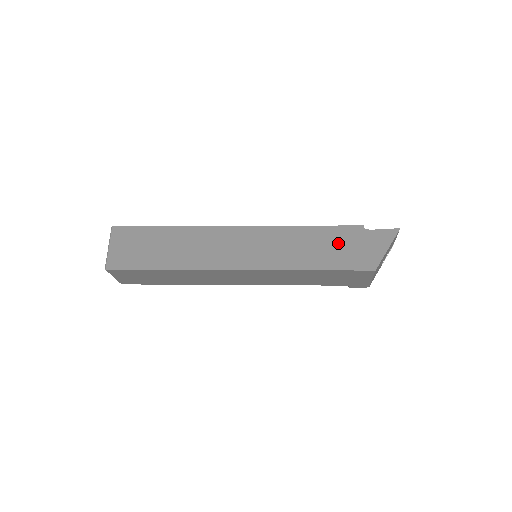
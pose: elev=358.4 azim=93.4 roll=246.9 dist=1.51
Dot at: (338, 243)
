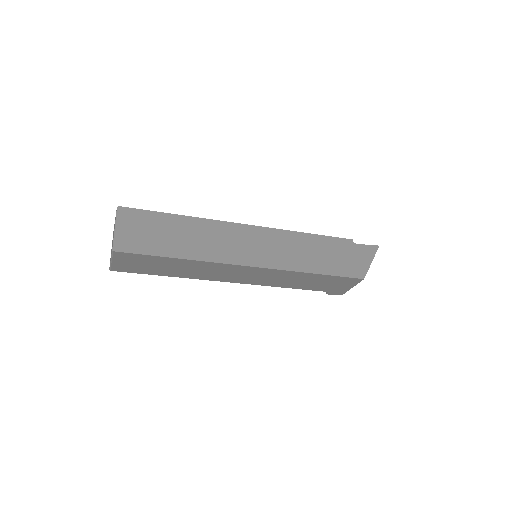
Dot at: (334, 252)
